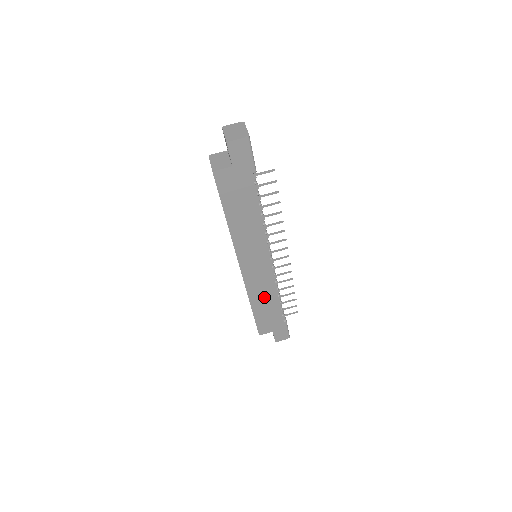
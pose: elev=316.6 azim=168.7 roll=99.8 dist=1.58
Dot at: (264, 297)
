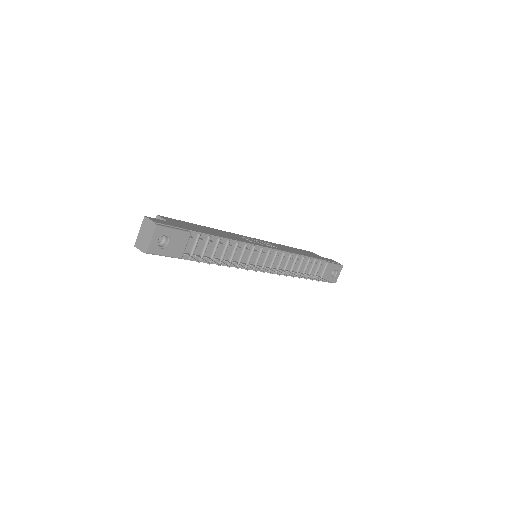
Dot at: occluded
